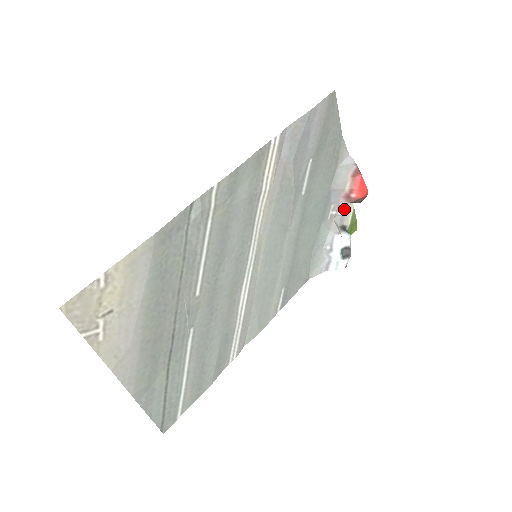
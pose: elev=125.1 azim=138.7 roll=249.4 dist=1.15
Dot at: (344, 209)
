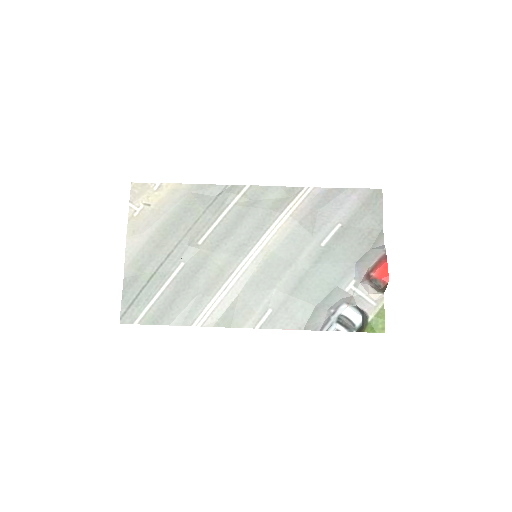
Dot at: (371, 298)
